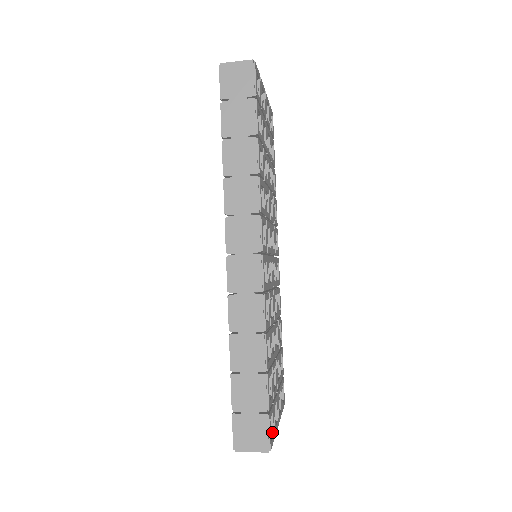
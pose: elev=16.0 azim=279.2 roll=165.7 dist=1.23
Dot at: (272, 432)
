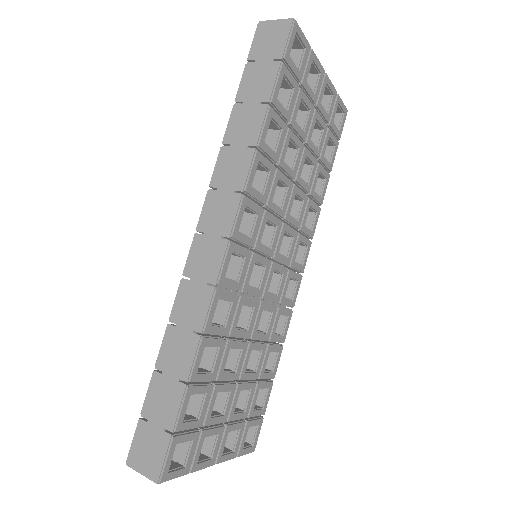
Dot at: (184, 465)
